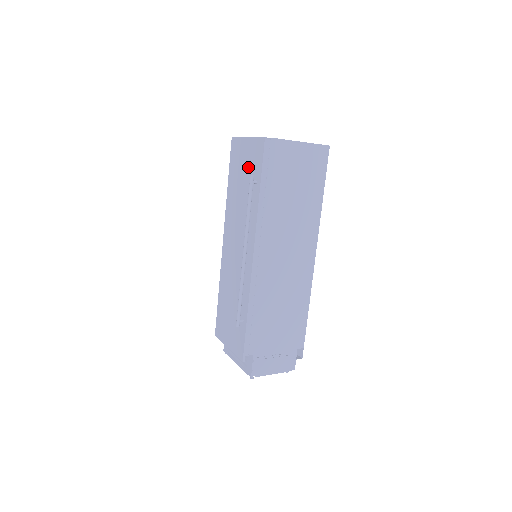
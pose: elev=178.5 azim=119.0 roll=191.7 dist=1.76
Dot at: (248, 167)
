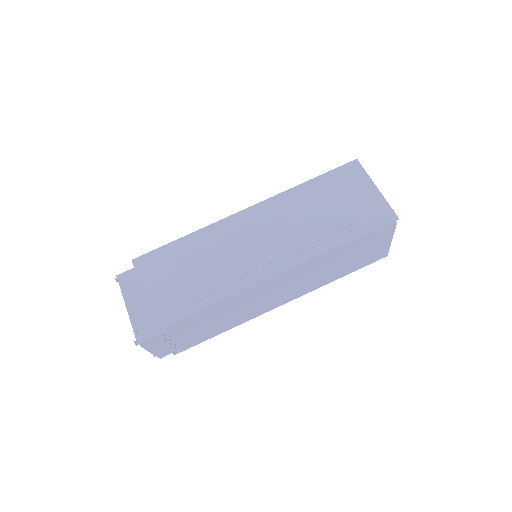
Dot at: (352, 208)
